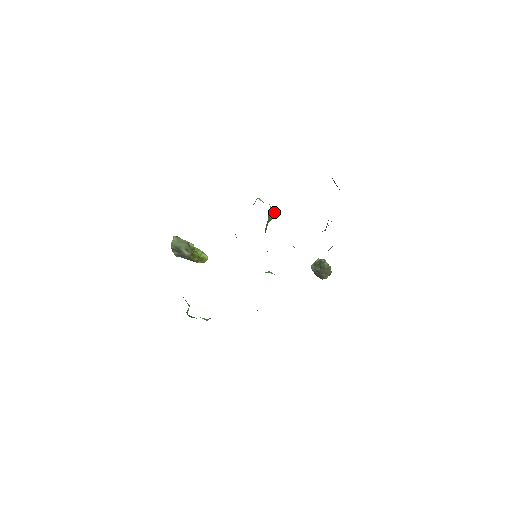
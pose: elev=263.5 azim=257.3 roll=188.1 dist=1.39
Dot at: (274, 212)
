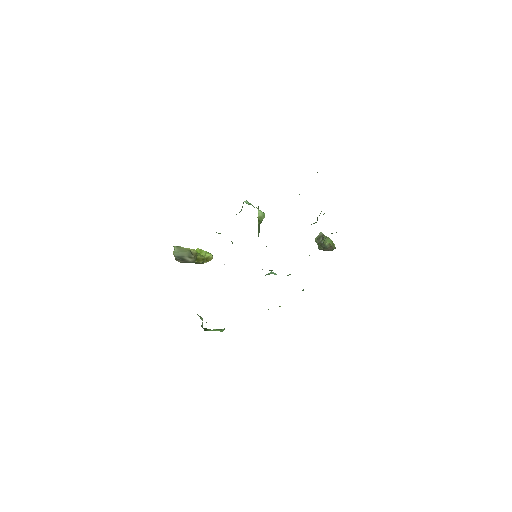
Dot at: (263, 213)
